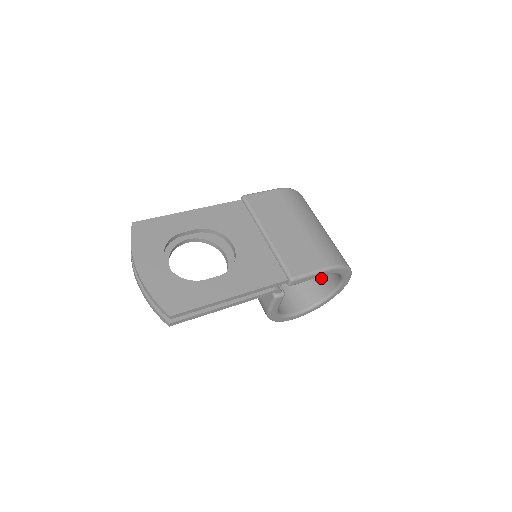
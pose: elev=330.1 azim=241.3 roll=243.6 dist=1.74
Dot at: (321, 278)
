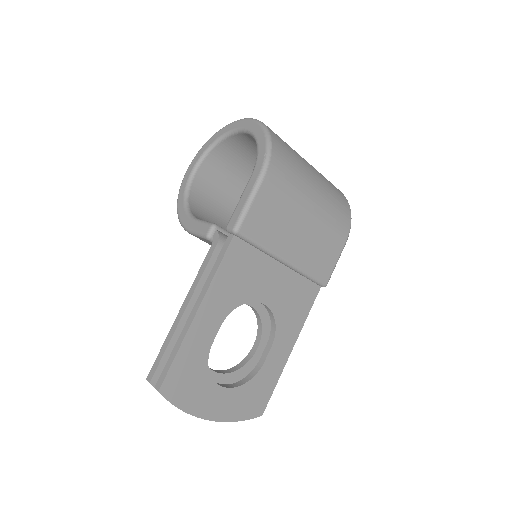
Dot at: occluded
